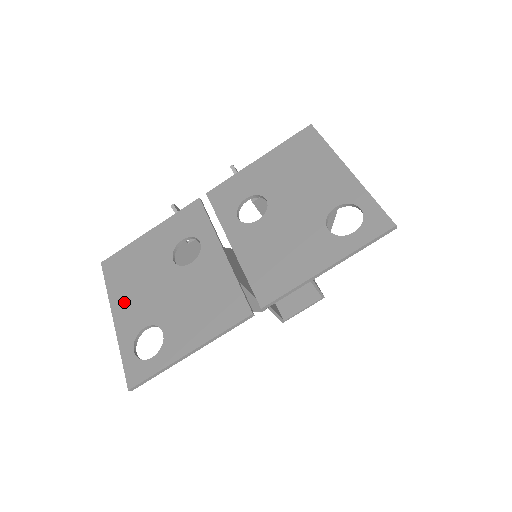
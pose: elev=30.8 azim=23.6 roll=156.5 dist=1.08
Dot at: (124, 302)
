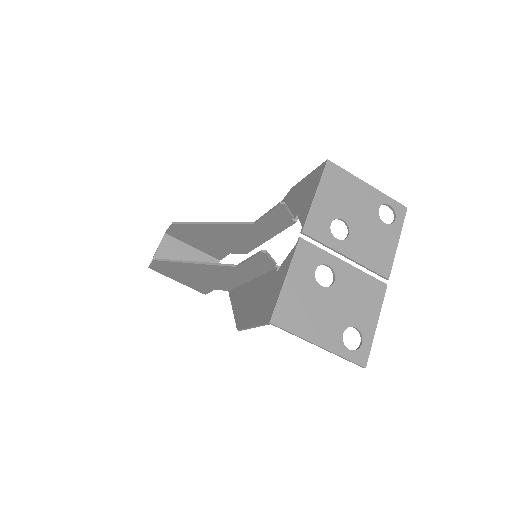
Dot at: (316, 332)
